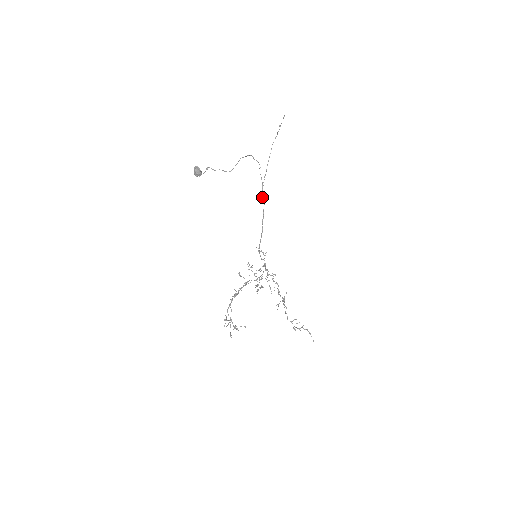
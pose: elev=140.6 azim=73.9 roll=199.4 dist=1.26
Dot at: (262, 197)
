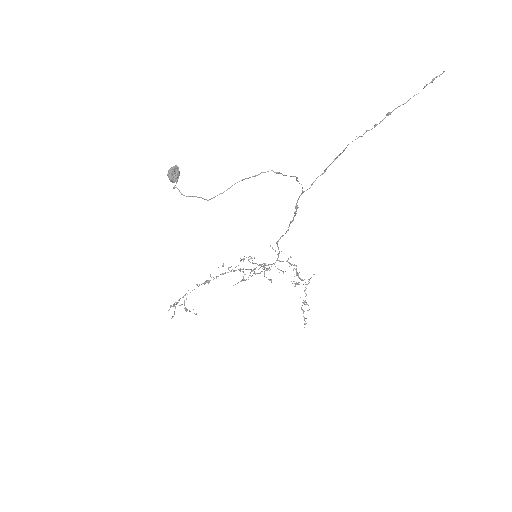
Dot at: (296, 203)
